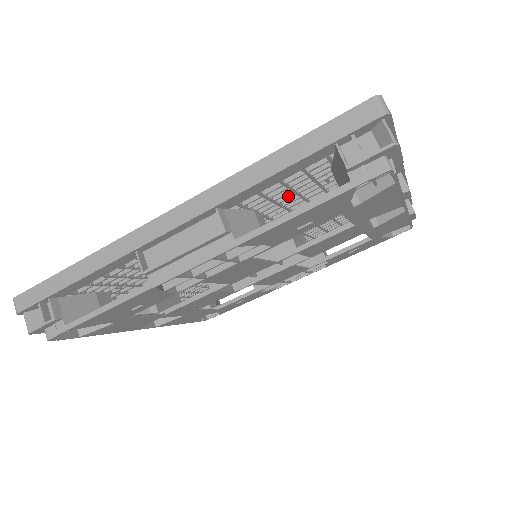
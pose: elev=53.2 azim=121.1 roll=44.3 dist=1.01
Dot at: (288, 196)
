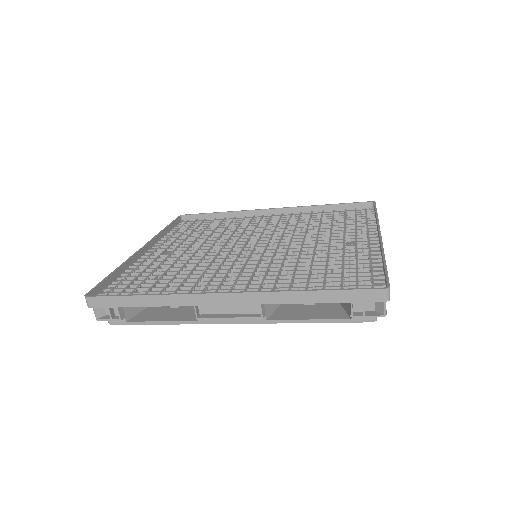
Dot at: occluded
